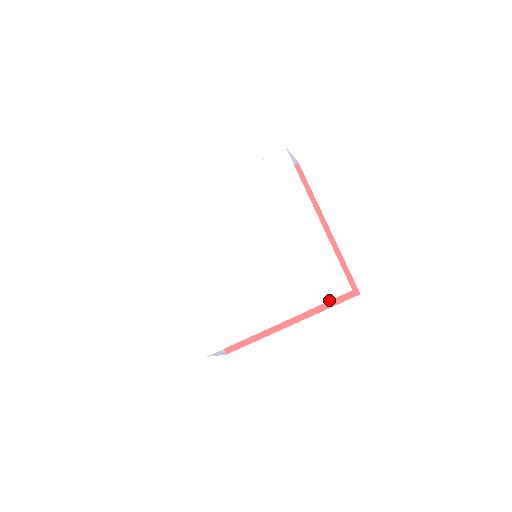
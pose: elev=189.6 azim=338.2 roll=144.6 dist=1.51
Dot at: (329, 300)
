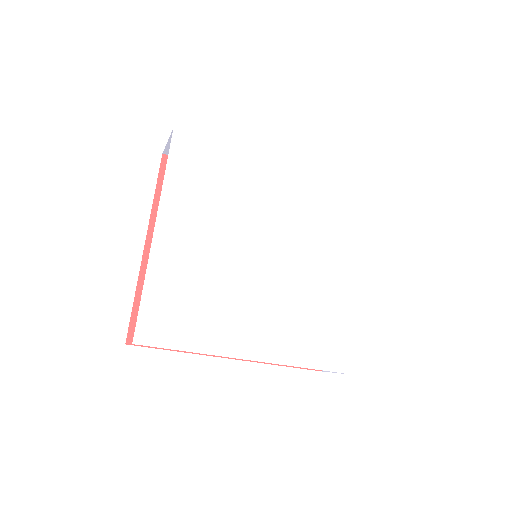
Dot at: (326, 370)
